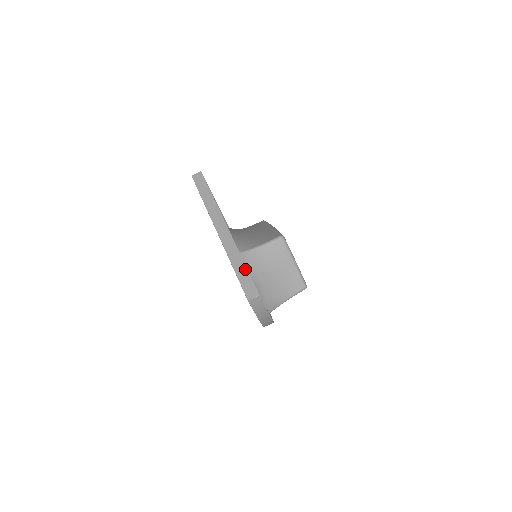
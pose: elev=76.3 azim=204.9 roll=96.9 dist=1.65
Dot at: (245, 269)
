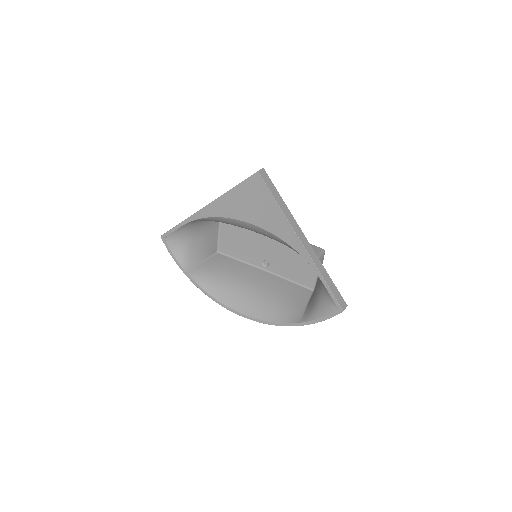
Dot at: (332, 282)
